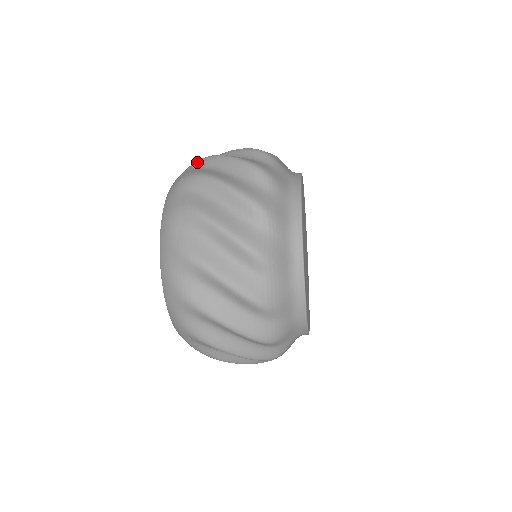
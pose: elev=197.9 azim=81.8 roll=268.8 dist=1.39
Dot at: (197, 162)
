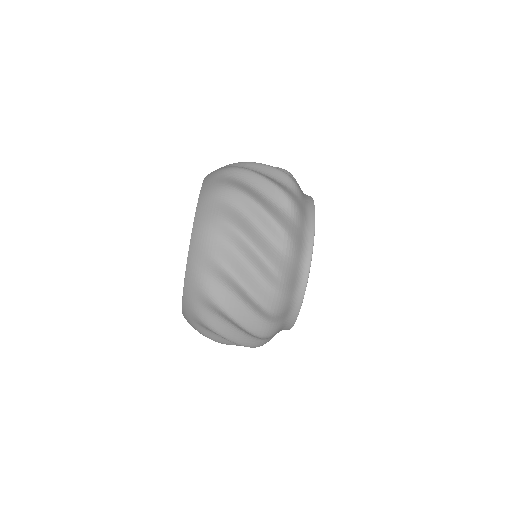
Dot at: occluded
